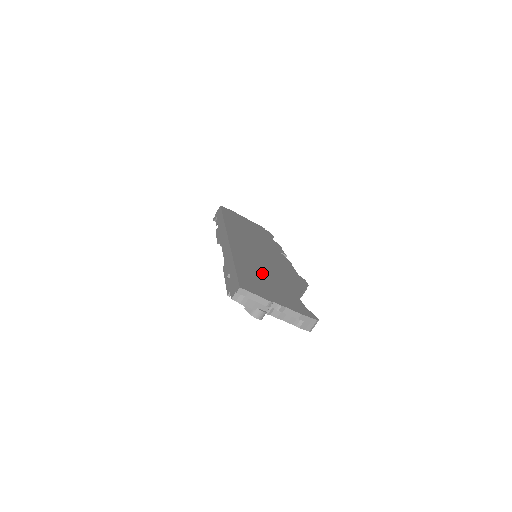
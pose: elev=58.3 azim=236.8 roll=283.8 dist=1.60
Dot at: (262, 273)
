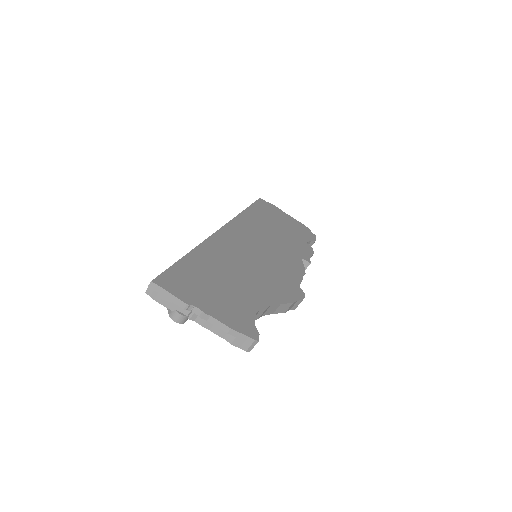
Dot at: (224, 273)
